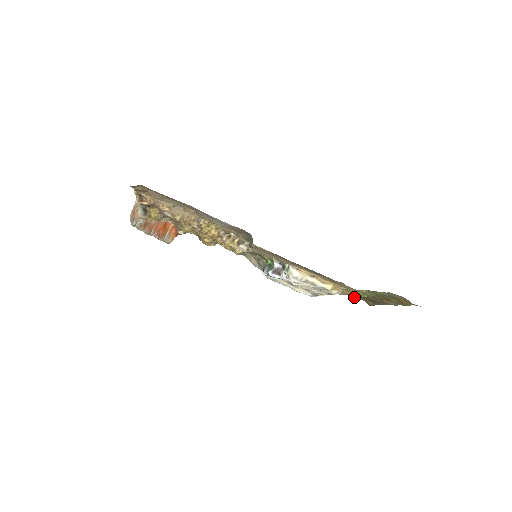
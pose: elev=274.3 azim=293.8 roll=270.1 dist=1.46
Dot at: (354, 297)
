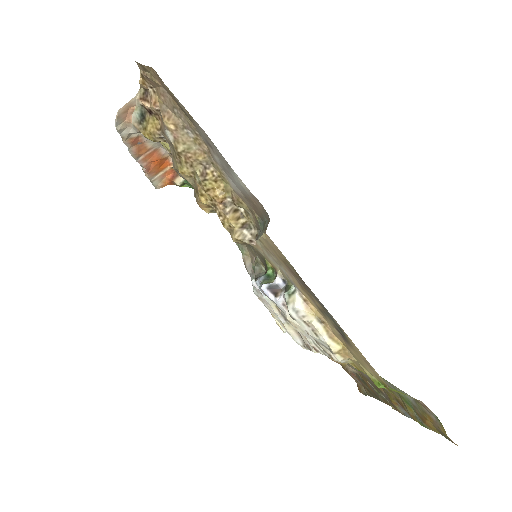
Dot at: (347, 371)
